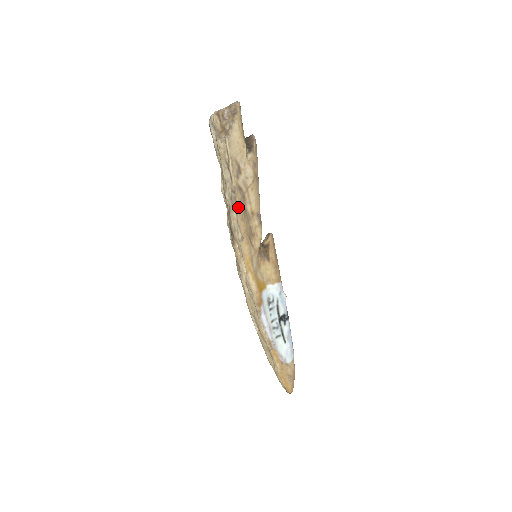
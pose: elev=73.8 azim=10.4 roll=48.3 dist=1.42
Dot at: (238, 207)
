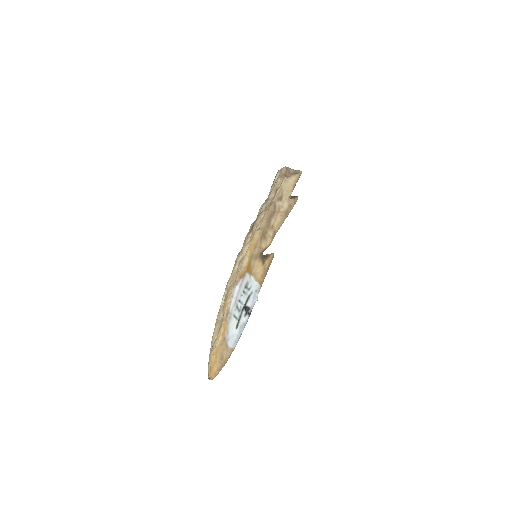
Dot at: (269, 211)
